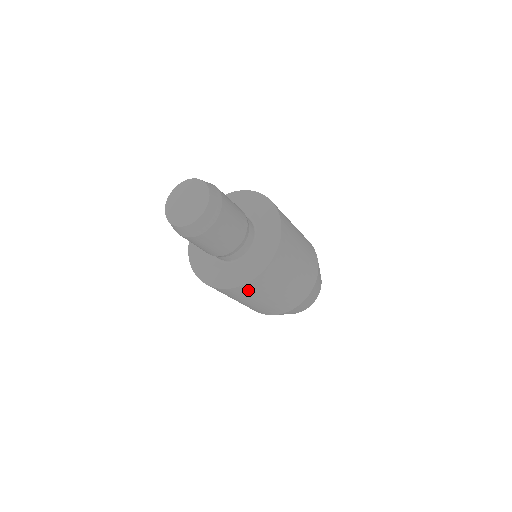
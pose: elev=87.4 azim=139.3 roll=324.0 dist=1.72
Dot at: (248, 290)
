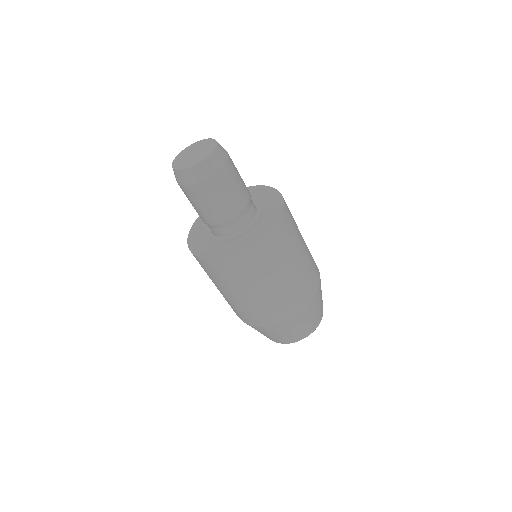
Dot at: (217, 270)
